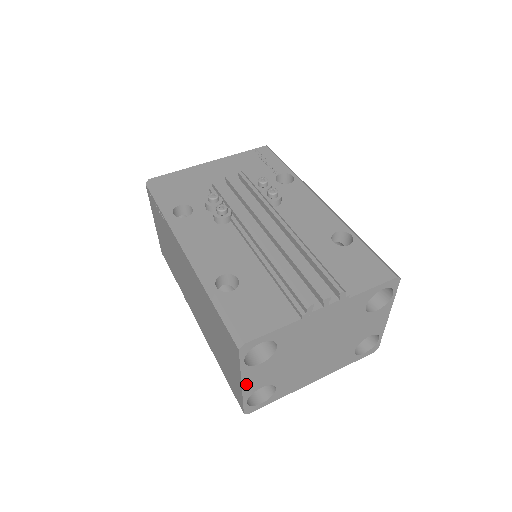
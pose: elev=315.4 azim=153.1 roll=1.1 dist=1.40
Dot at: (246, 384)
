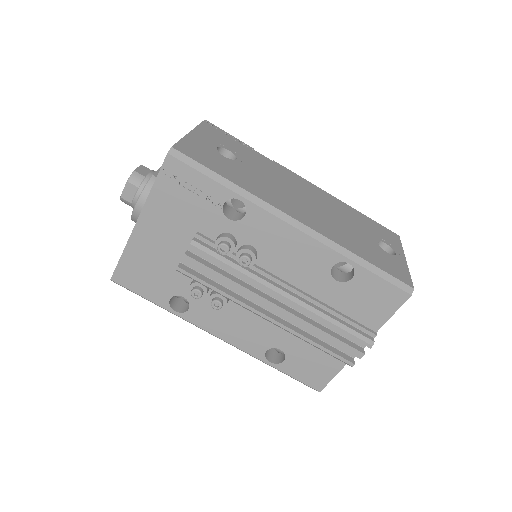
Dot at: occluded
